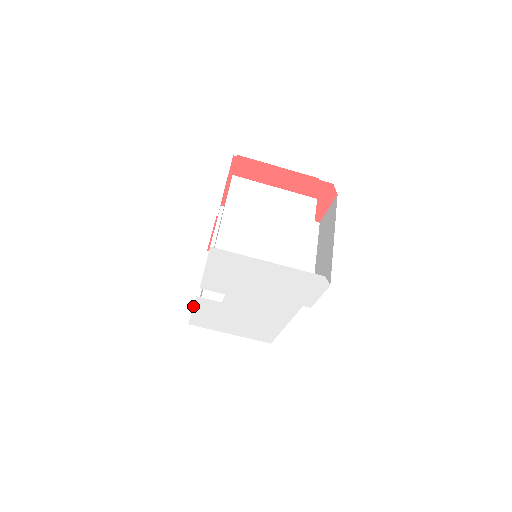
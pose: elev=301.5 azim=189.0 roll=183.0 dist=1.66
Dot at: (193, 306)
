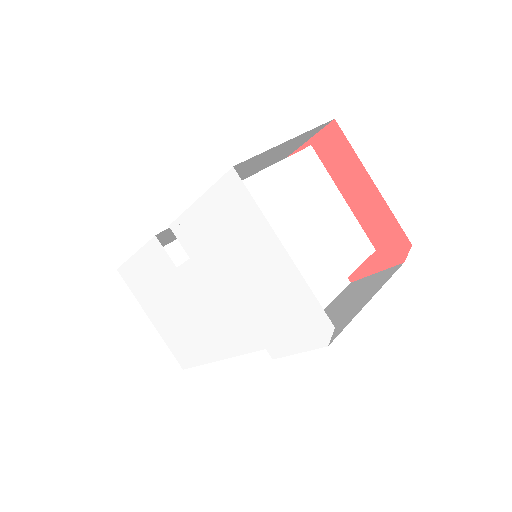
Dot at: (141, 247)
